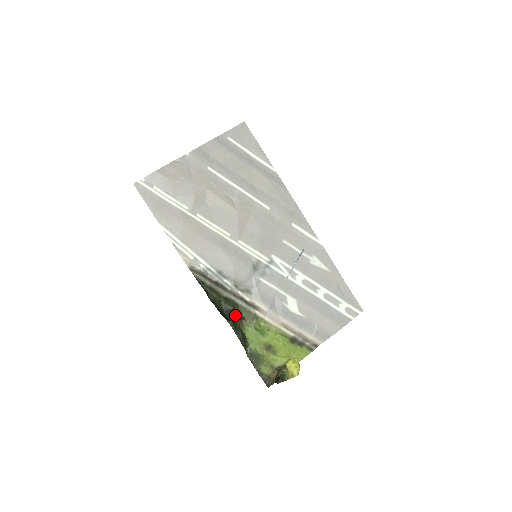
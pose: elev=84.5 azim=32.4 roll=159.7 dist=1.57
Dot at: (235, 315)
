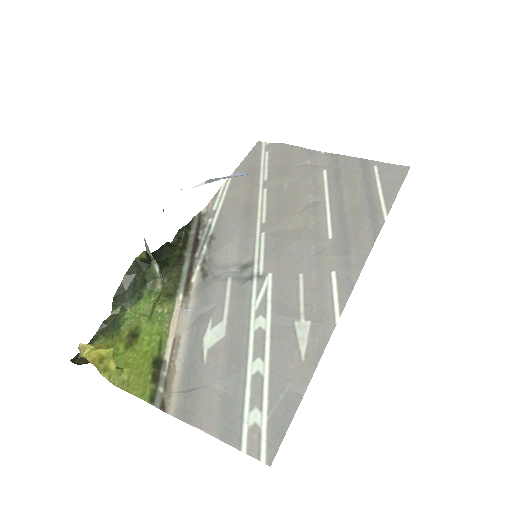
Dot at: (161, 267)
